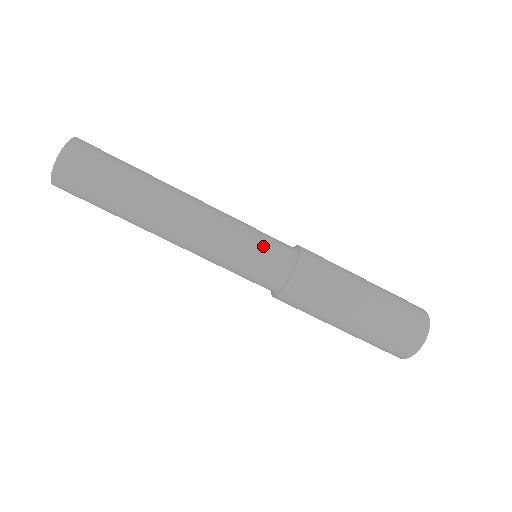
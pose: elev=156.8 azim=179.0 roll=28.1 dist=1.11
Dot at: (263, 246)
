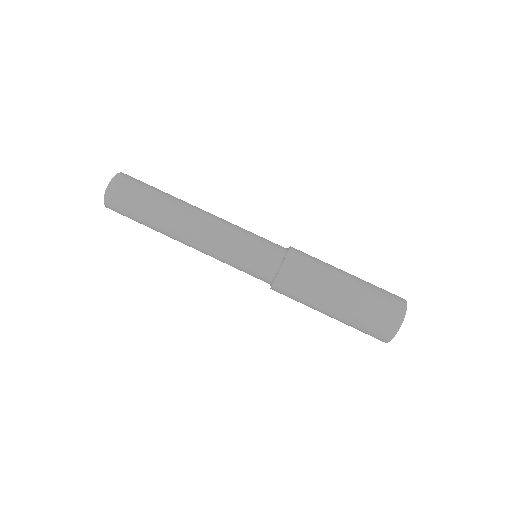
Dot at: (259, 243)
